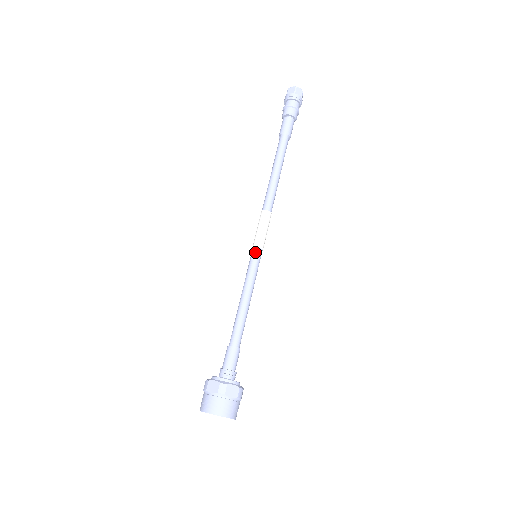
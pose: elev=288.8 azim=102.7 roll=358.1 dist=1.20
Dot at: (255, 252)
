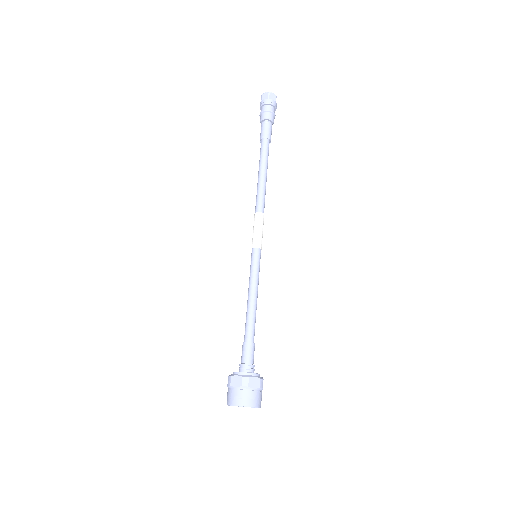
Dot at: (255, 253)
